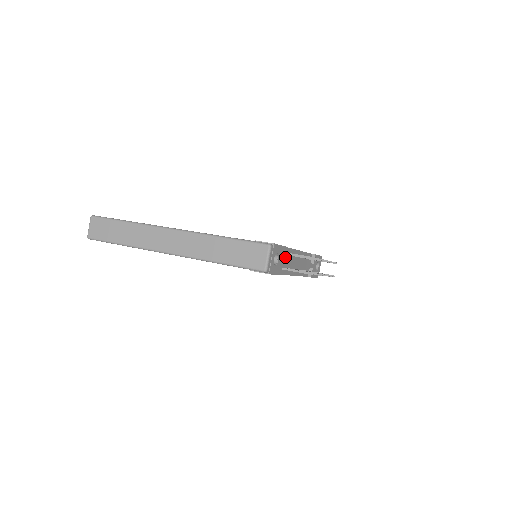
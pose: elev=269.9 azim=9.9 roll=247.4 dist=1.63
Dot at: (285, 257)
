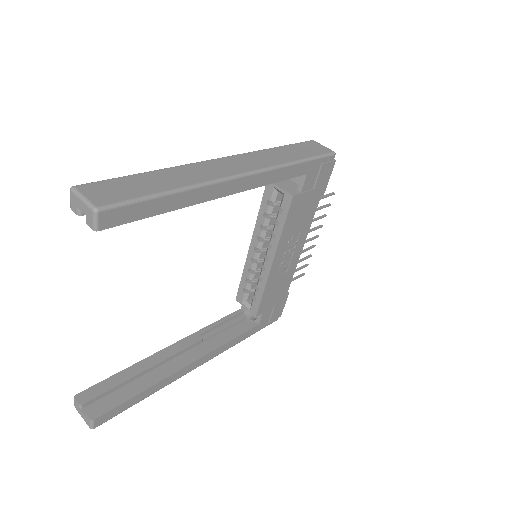
Dot at: occluded
